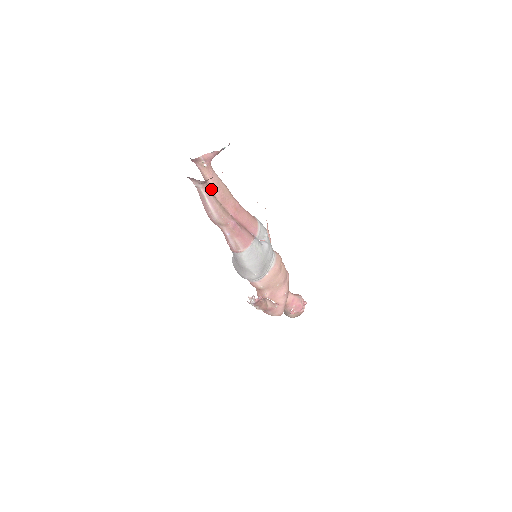
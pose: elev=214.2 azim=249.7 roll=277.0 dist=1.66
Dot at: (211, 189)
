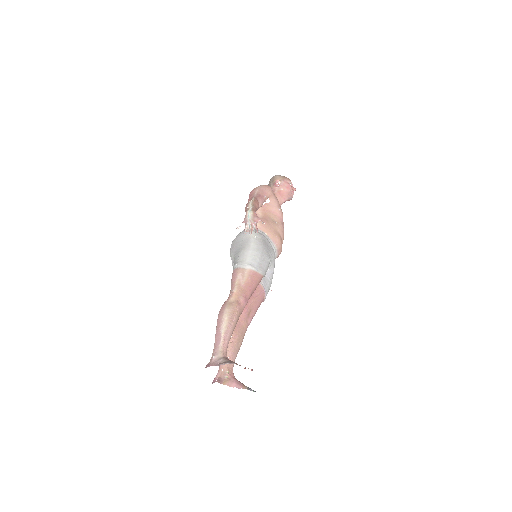
Dot at: occluded
